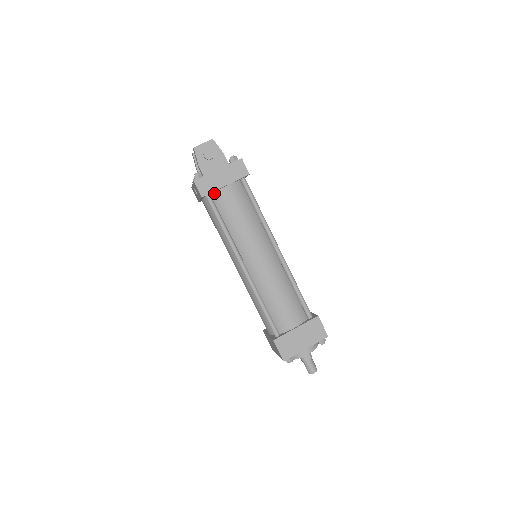
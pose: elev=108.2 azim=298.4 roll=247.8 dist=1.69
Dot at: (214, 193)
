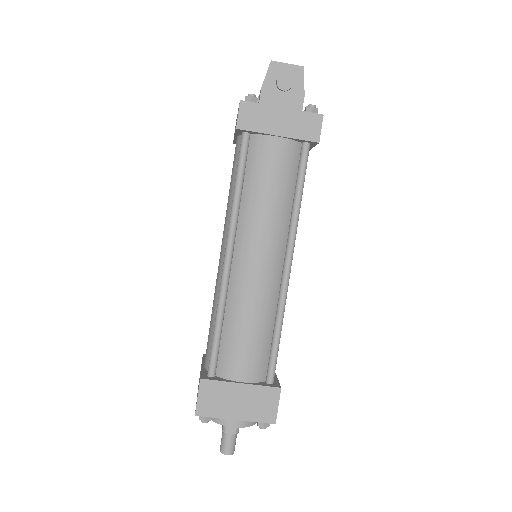
Dot at: (257, 136)
